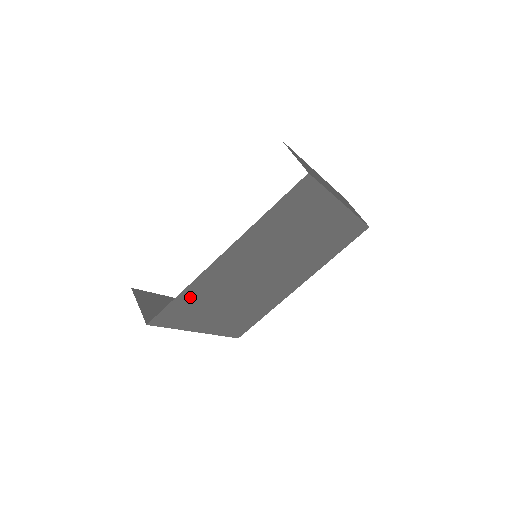
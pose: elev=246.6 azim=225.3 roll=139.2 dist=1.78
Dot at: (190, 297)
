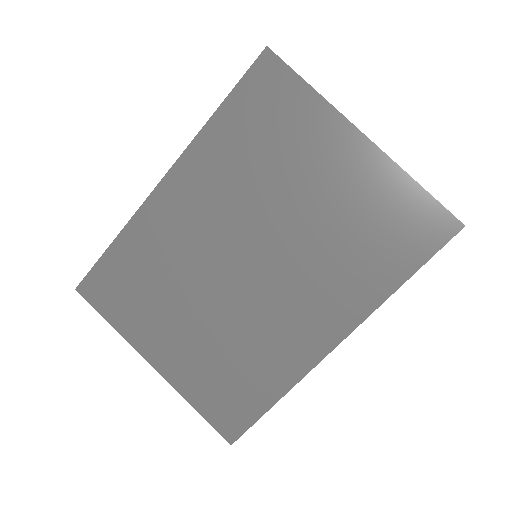
Dot at: (129, 259)
